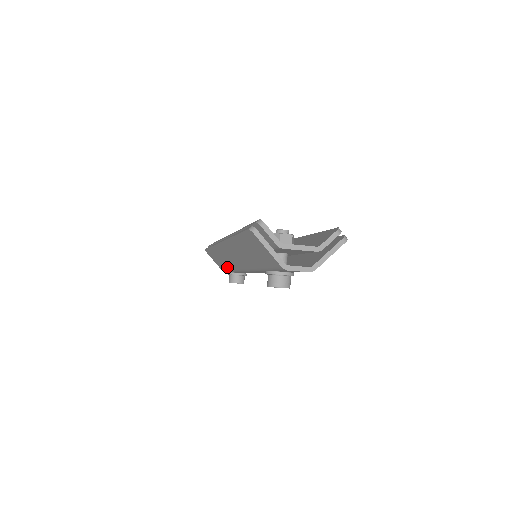
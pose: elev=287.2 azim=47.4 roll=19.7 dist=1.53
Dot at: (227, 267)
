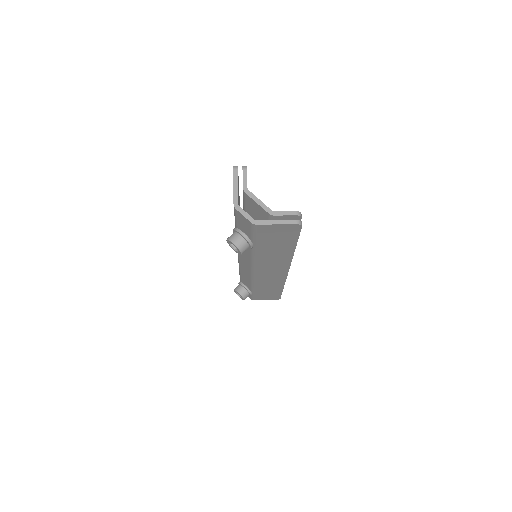
Dot at: occluded
